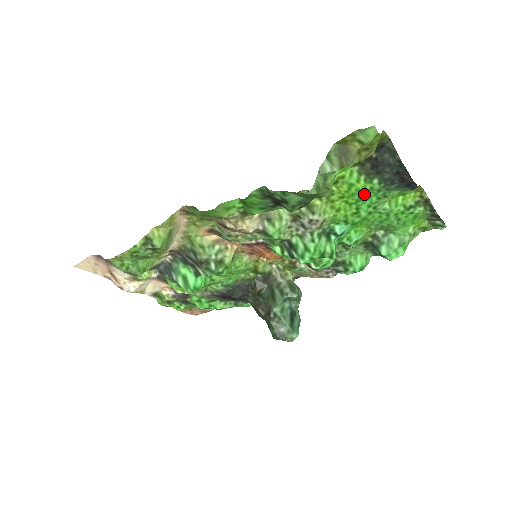
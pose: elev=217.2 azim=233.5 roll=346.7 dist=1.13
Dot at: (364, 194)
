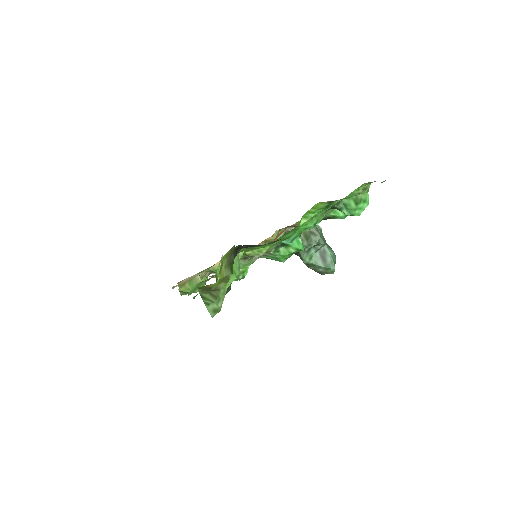
Dot at: occluded
